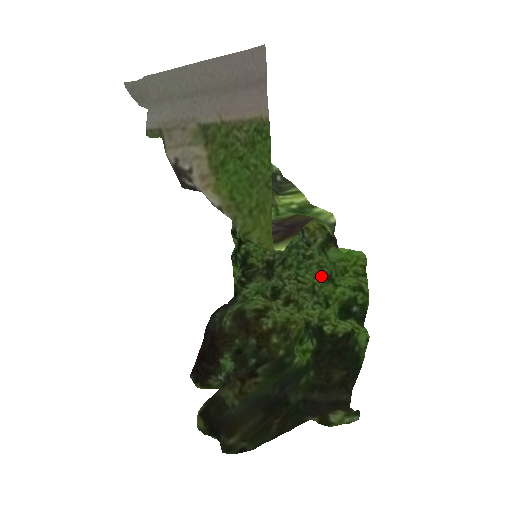
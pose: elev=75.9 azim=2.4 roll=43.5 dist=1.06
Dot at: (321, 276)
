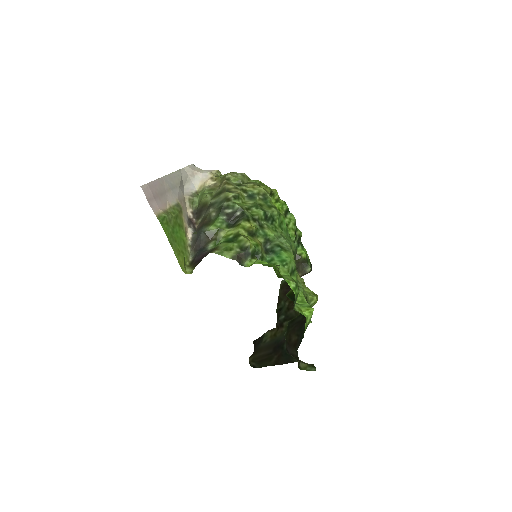
Dot at: occluded
